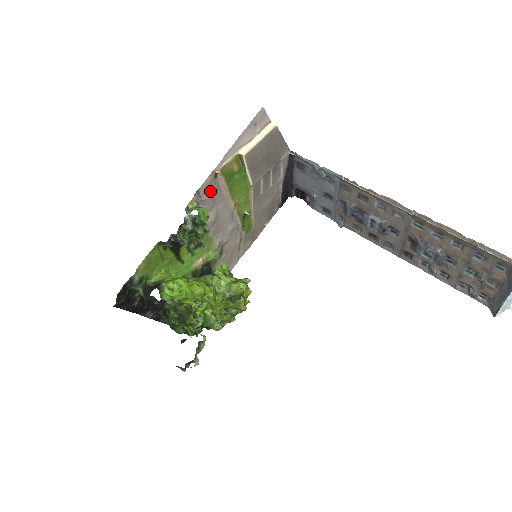
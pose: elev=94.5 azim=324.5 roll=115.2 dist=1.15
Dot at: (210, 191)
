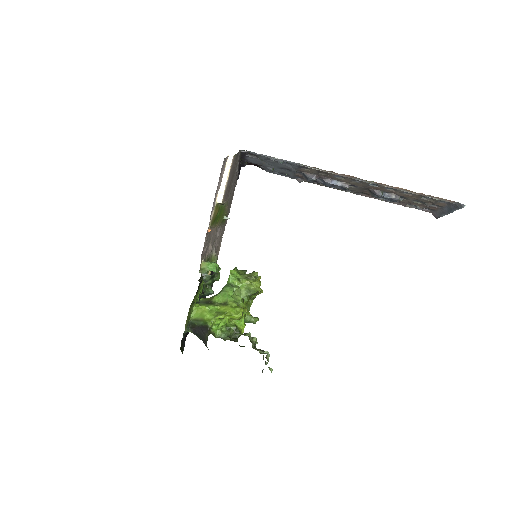
Dot at: (206, 242)
